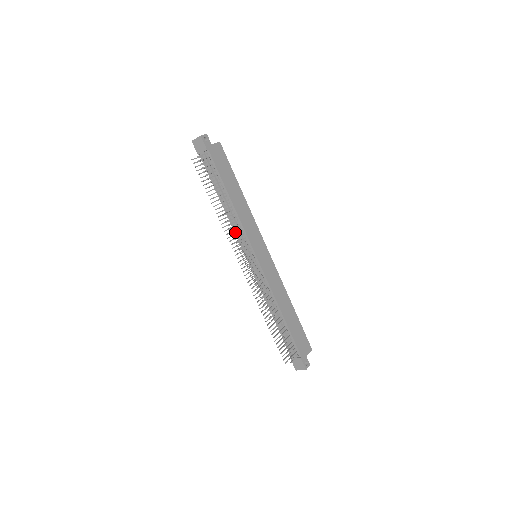
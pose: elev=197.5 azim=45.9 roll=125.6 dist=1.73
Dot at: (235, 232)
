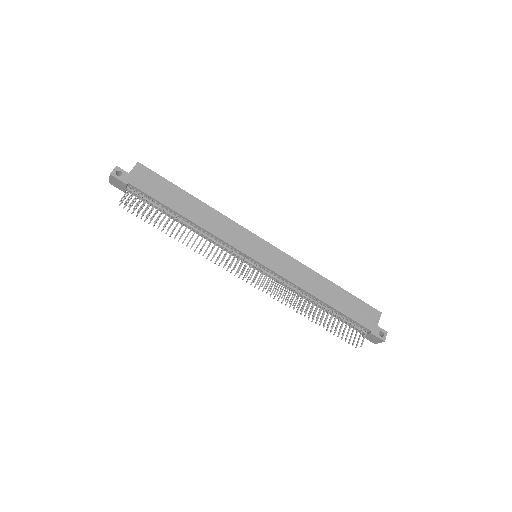
Dot at: occluded
